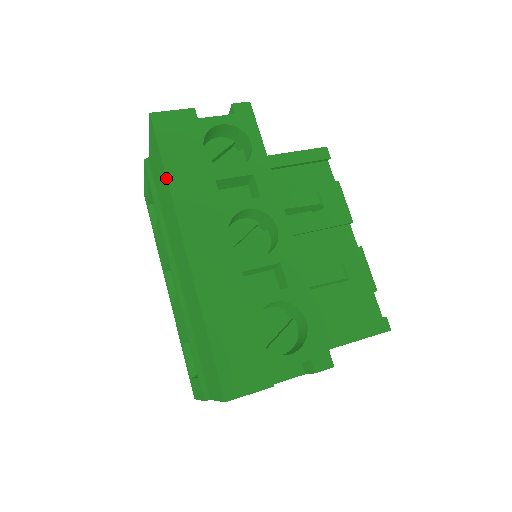
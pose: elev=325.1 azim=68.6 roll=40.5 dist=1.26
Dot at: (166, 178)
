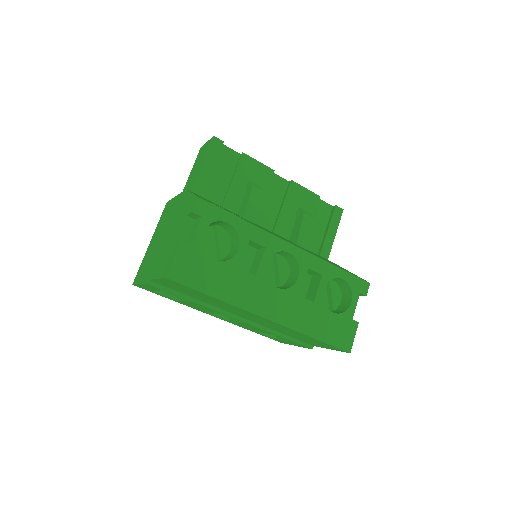
Dot at: occluded
